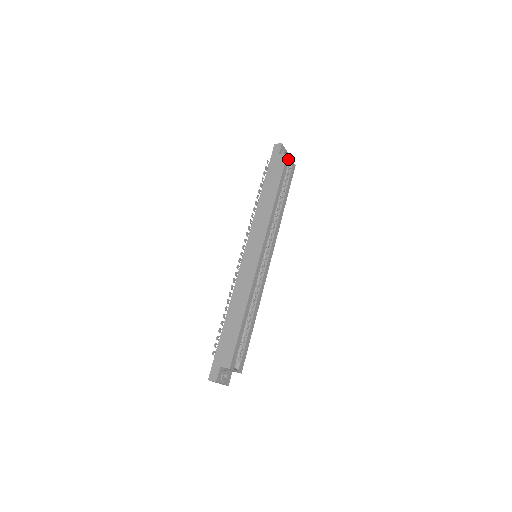
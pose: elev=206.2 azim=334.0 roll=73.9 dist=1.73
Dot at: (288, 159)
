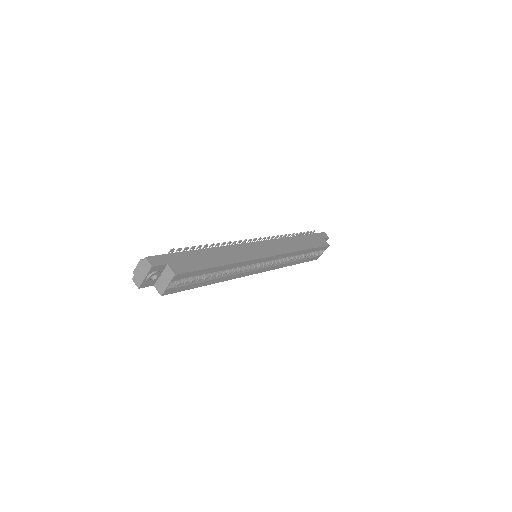
Dot at: (325, 248)
